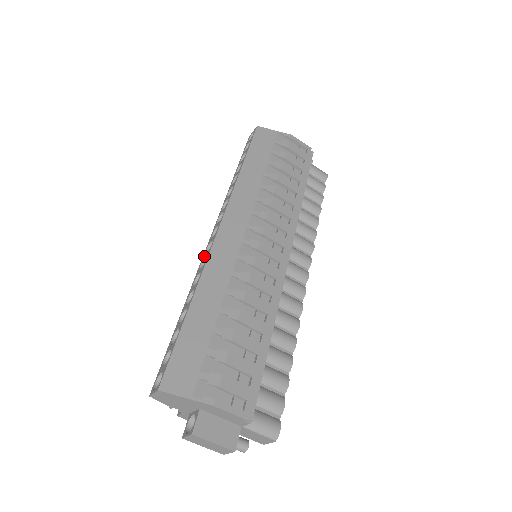
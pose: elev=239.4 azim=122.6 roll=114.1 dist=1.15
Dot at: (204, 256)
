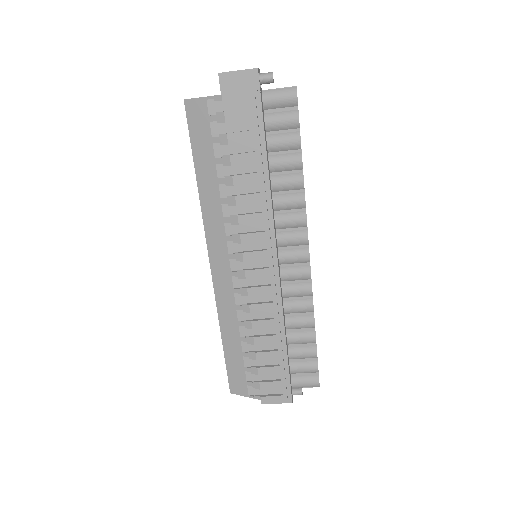
Dot at: occluded
